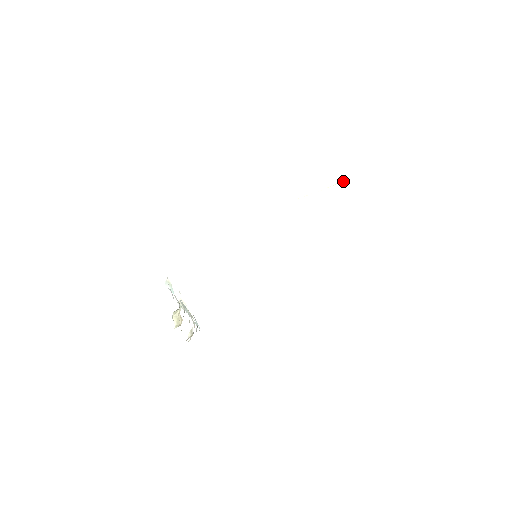
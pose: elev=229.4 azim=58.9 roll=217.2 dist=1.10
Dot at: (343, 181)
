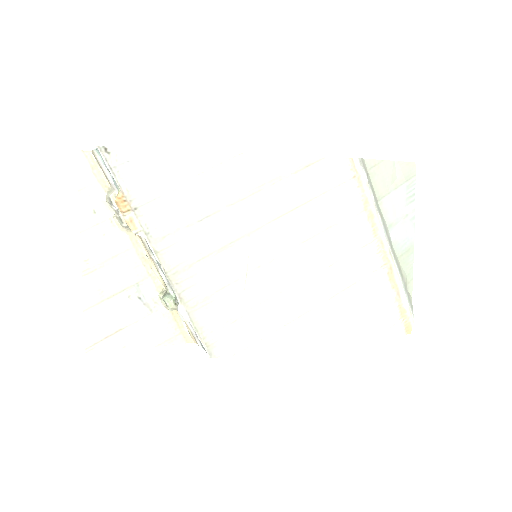
Dot at: (357, 280)
